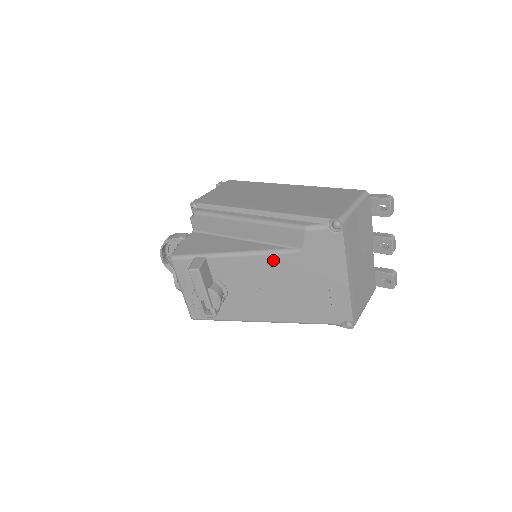
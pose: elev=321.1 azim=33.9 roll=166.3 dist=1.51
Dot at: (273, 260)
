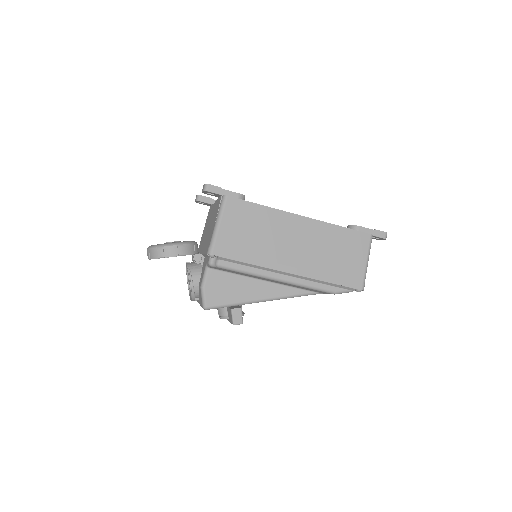
Dot at: occluded
